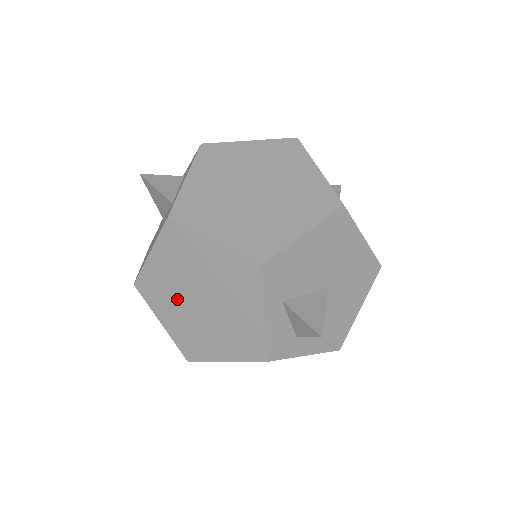
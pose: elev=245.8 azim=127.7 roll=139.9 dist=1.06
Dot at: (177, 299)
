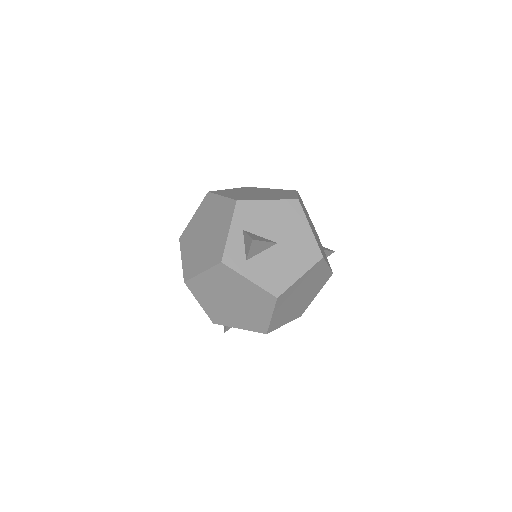
Dot at: (195, 239)
